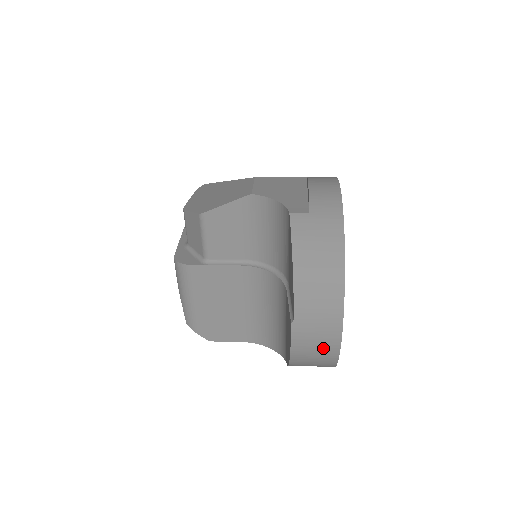
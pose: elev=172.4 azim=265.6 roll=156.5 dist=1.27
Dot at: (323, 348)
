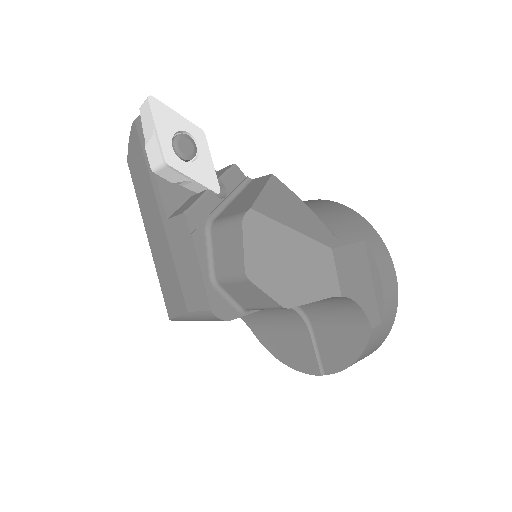
Dot at: occluded
